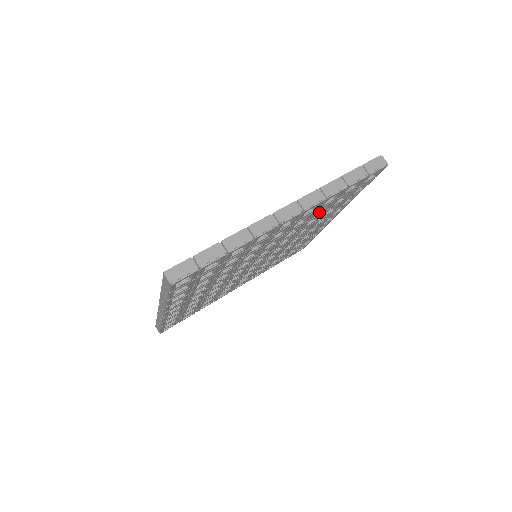
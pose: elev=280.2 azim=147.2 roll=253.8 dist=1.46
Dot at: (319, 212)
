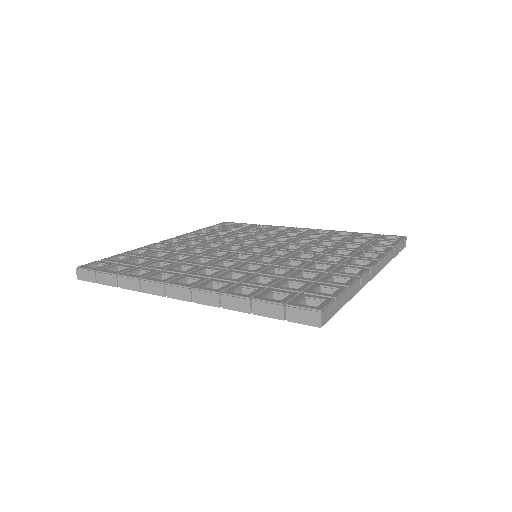
Dot at: occluded
